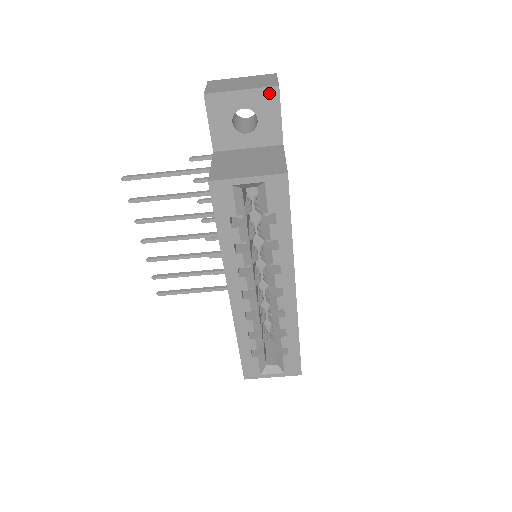
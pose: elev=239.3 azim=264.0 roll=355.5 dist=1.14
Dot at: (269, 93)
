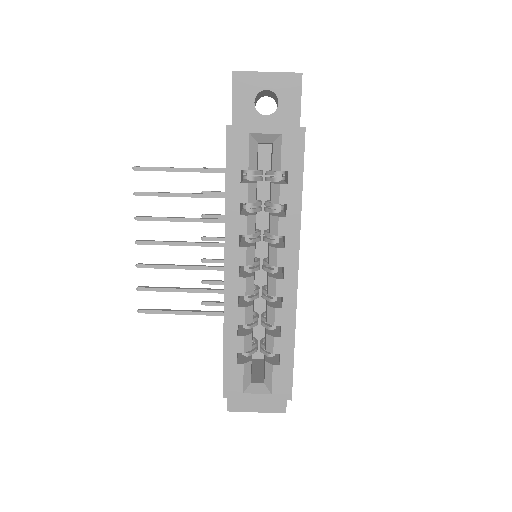
Dot at: (292, 78)
